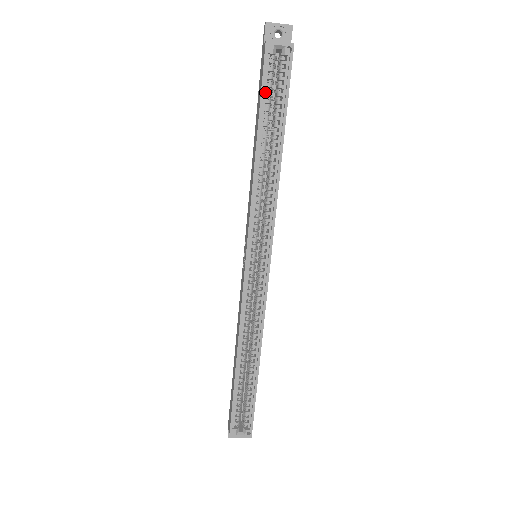
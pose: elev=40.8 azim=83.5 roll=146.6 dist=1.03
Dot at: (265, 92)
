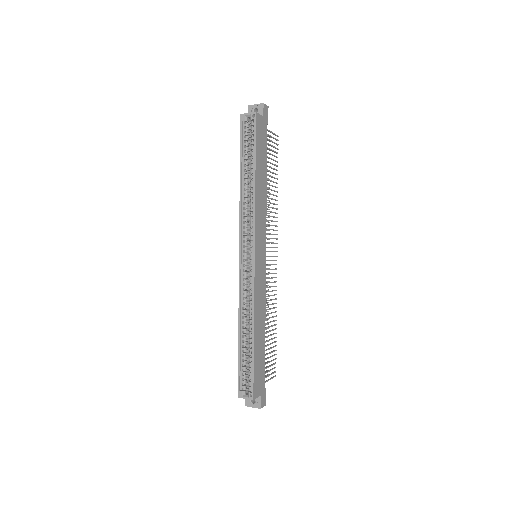
Dot at: (243, 144)
